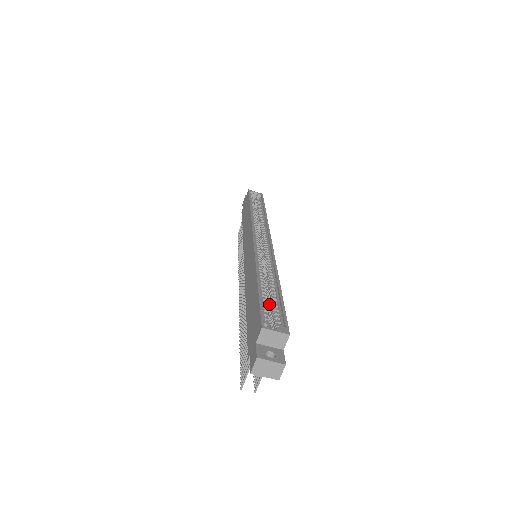
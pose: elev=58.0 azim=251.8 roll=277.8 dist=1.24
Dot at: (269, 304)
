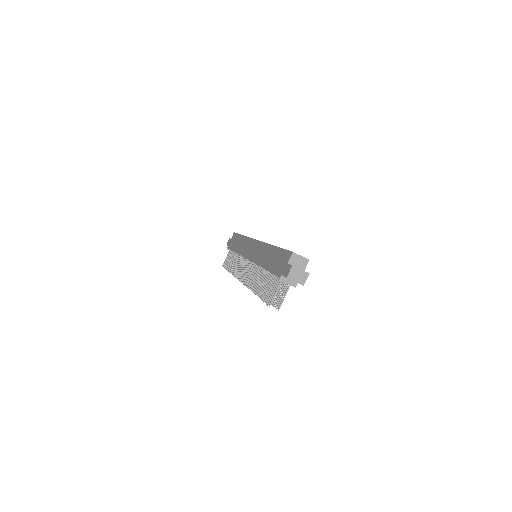
Dot at: occluded
